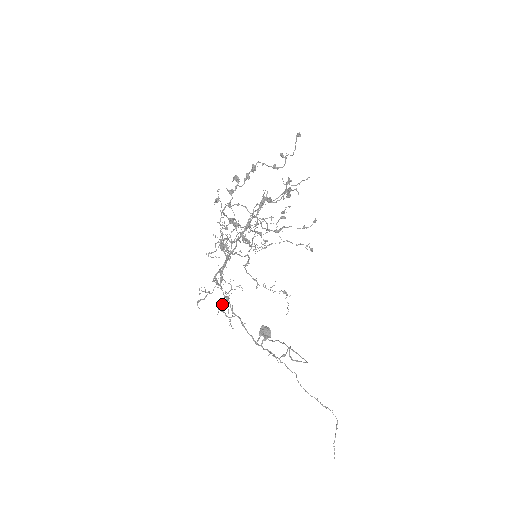
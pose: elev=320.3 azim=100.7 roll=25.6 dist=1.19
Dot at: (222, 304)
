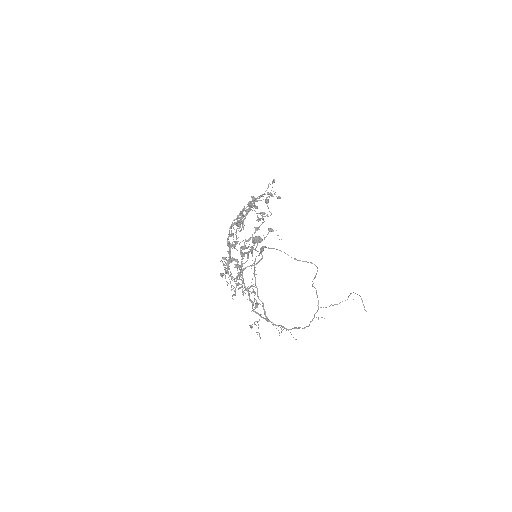
Dot at: (278, 330)
